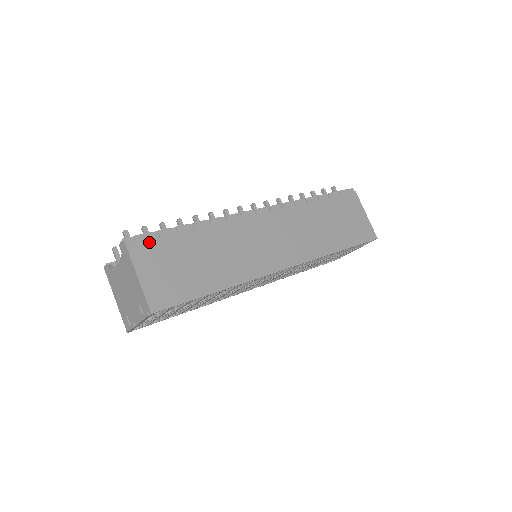
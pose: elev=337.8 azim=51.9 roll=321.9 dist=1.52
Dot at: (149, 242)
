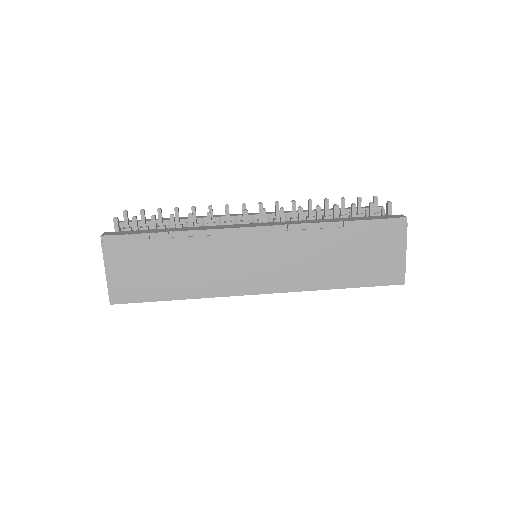
Dot at: (123, 243)
